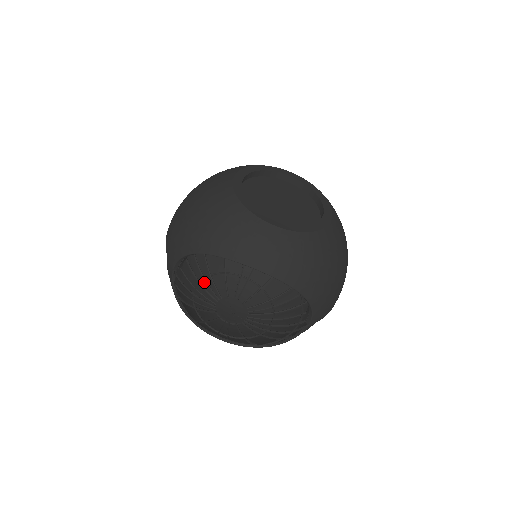
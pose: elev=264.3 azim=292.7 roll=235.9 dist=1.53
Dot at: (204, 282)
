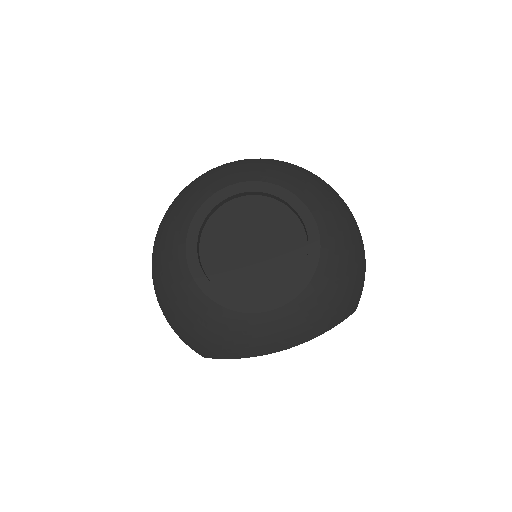
Dot at: occluded
